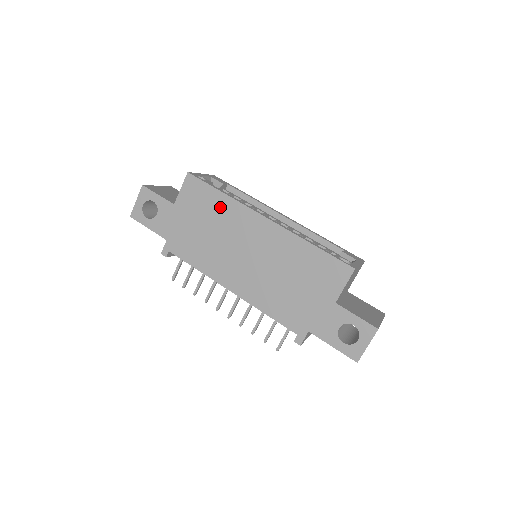
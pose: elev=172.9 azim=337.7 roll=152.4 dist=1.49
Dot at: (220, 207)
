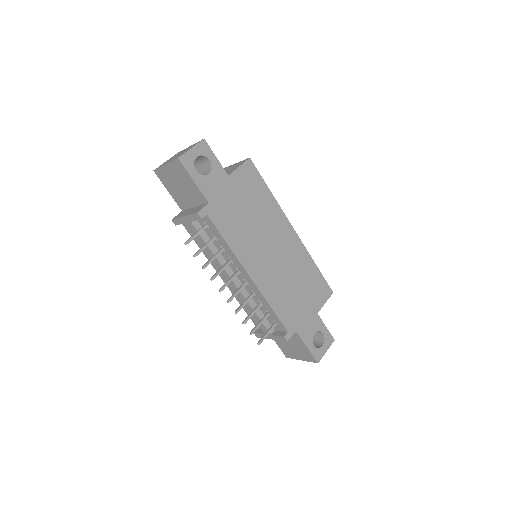
Dot at: (265, 202)
